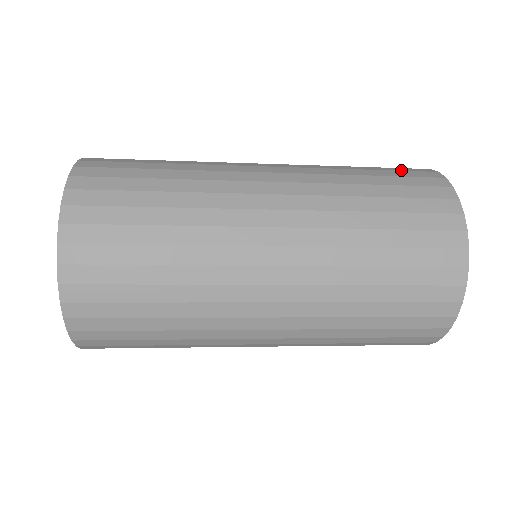
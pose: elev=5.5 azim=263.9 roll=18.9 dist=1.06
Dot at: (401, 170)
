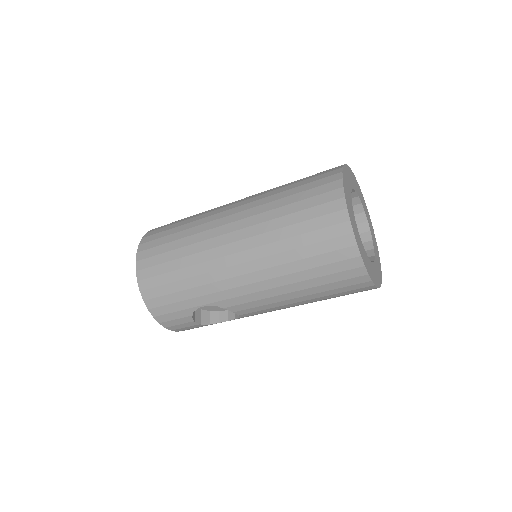
Dot at: occluded
